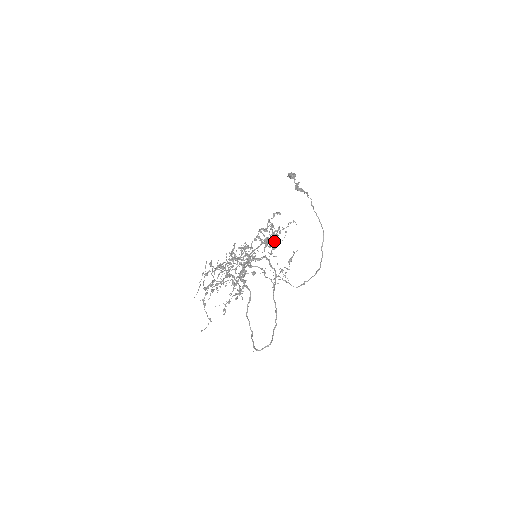
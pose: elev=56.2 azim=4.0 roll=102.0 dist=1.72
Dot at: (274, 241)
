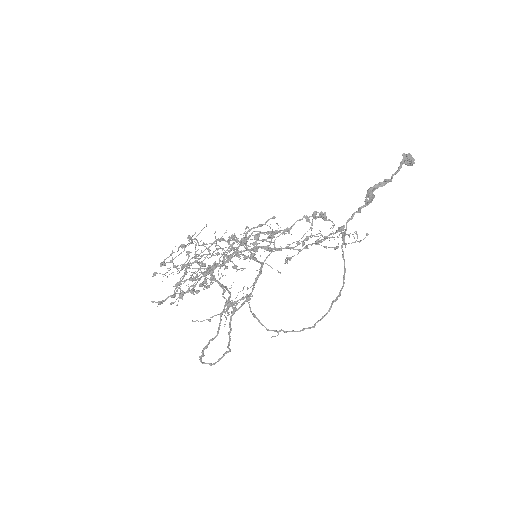
Dot at: (296, 249)
